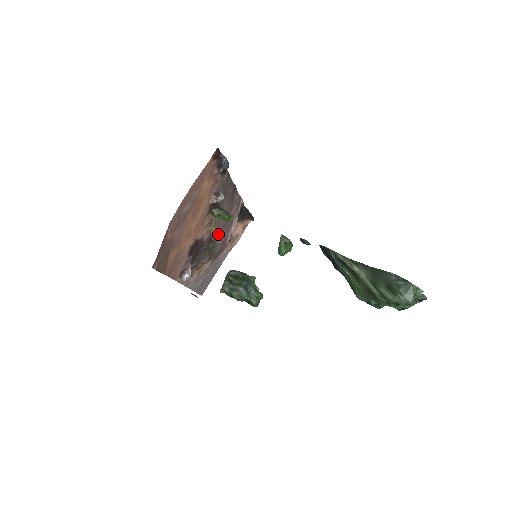
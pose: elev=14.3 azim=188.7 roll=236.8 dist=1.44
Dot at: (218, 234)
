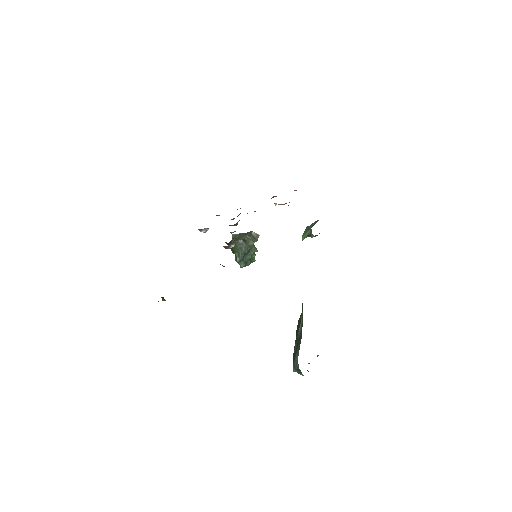
Dot at: occluded
